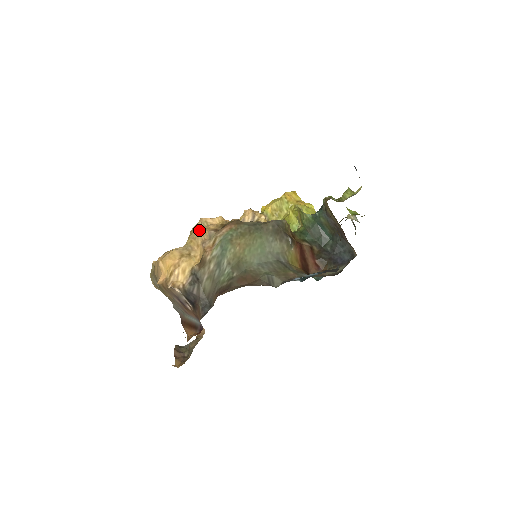
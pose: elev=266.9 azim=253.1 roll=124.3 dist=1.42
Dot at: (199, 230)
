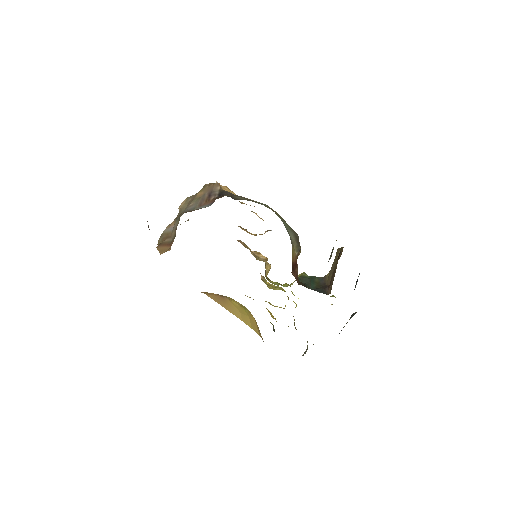
Dot at: occluded
